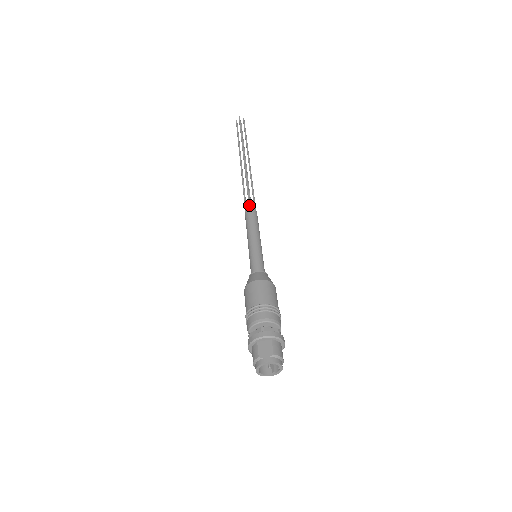
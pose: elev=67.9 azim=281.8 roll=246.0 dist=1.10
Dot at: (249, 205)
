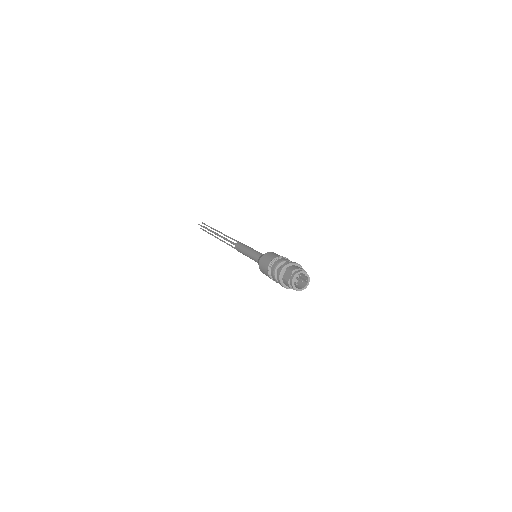
Dot at: (233, 244)
